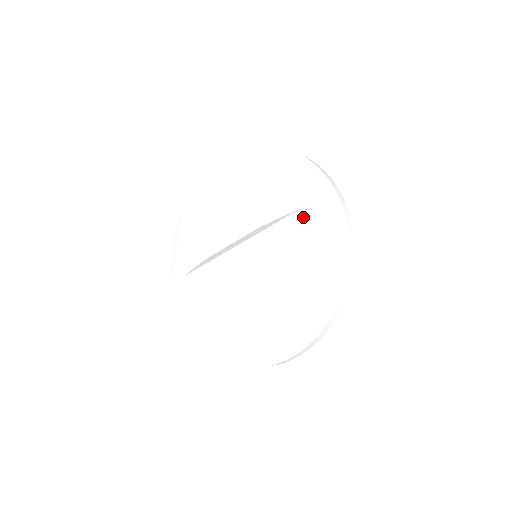
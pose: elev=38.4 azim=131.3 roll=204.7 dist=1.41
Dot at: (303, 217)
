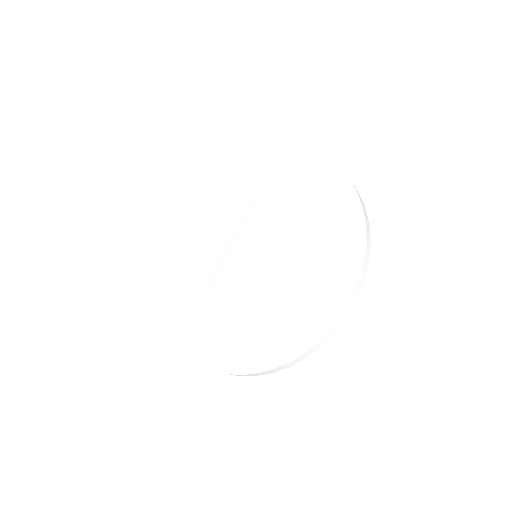
Dot at: (279, 173)
